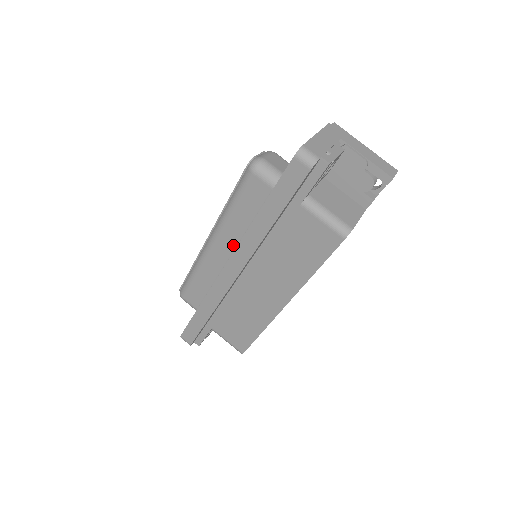
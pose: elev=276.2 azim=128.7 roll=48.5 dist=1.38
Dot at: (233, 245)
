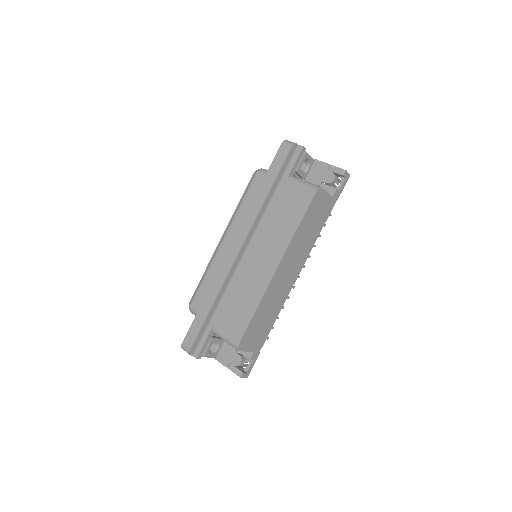
Dot at: occluded
